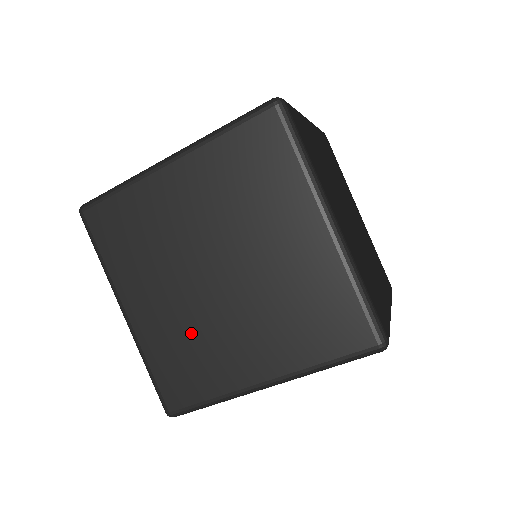
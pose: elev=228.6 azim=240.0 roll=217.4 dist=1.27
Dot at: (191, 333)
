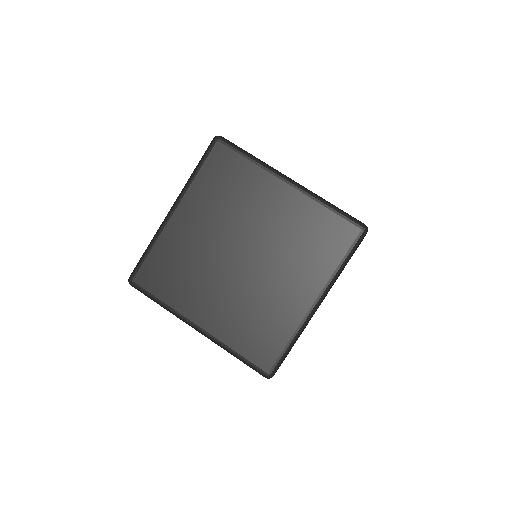
Dot at: (249, 307)
